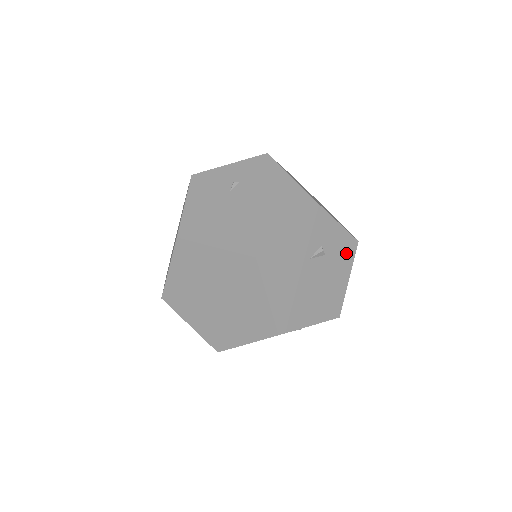
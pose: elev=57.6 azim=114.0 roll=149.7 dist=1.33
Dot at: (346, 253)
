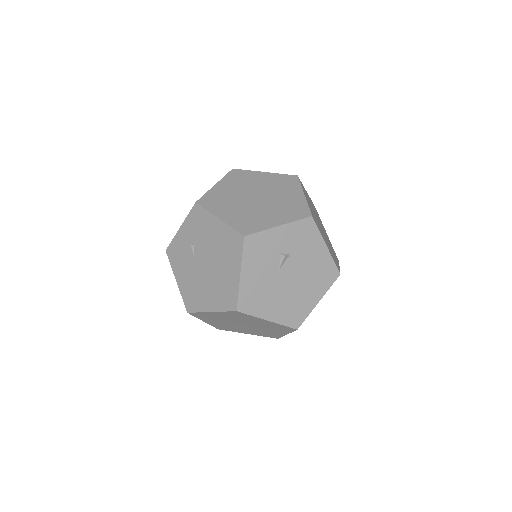
Dot at: (308, 234)
